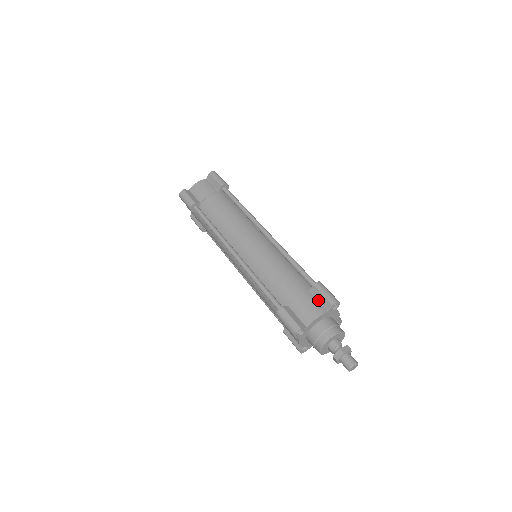
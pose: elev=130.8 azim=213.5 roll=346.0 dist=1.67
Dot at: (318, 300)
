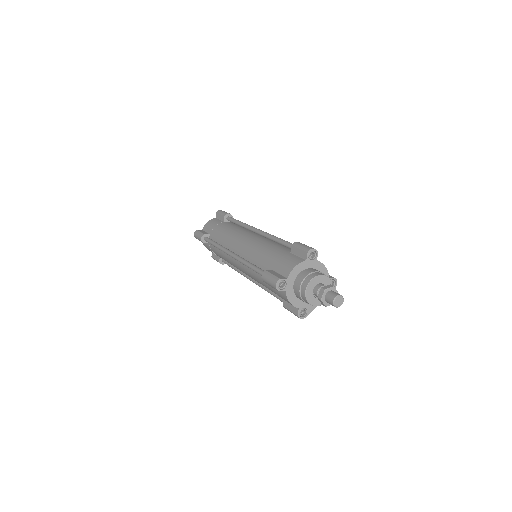
Dot at: (297, 256)
